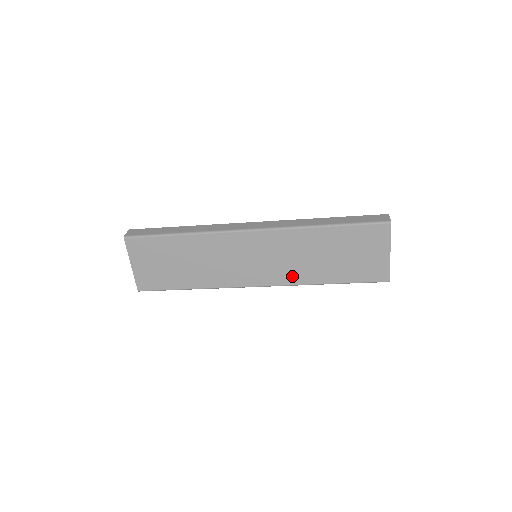
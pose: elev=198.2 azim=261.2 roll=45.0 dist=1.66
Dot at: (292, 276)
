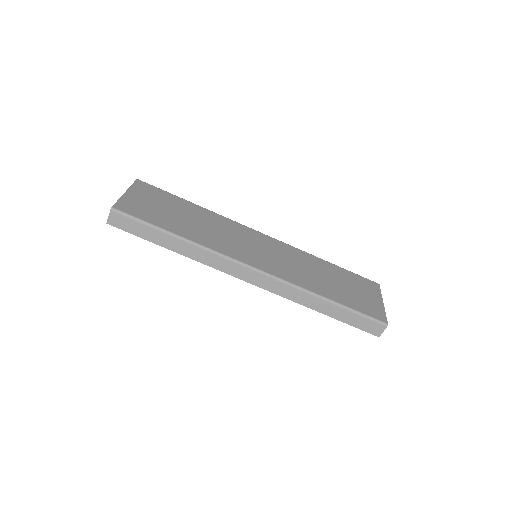
Dot at: (293, 277)
